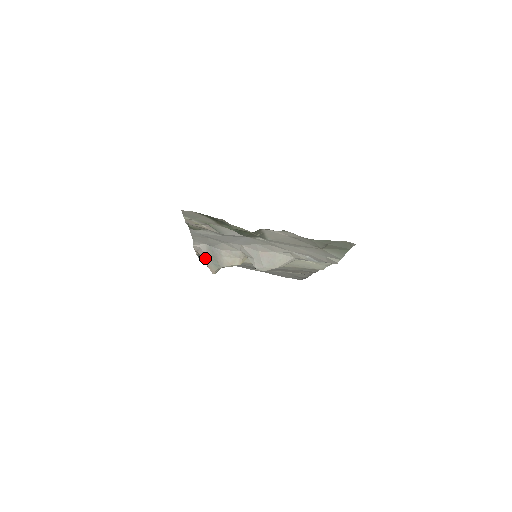
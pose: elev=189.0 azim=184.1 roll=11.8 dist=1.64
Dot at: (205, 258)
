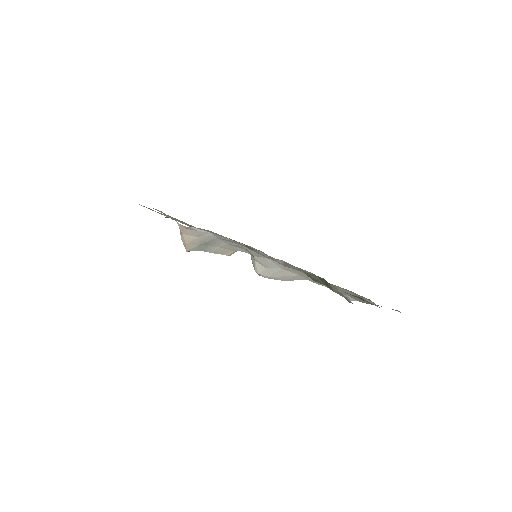
Dot at: (191, 238)
